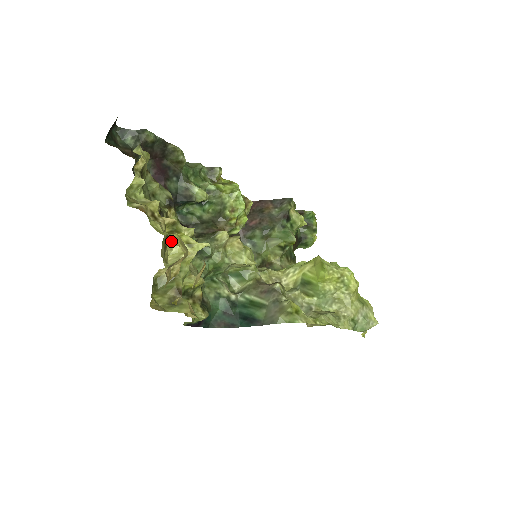
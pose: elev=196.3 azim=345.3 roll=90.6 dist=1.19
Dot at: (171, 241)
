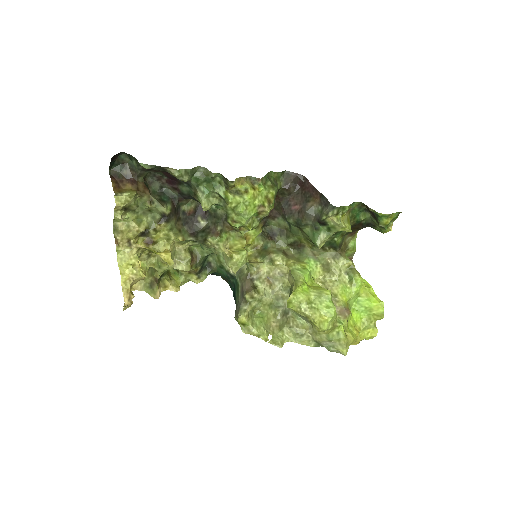
Dot at: (159, 245)
